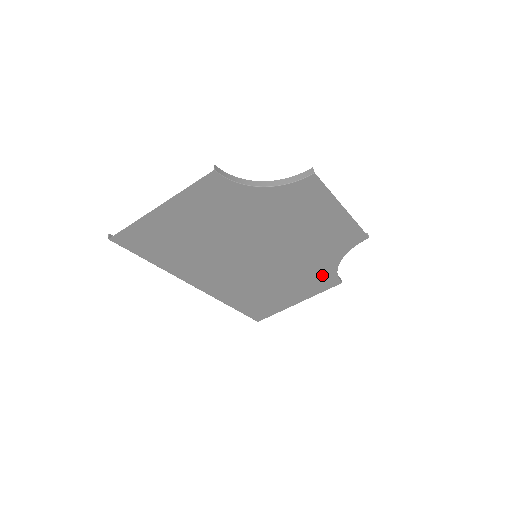
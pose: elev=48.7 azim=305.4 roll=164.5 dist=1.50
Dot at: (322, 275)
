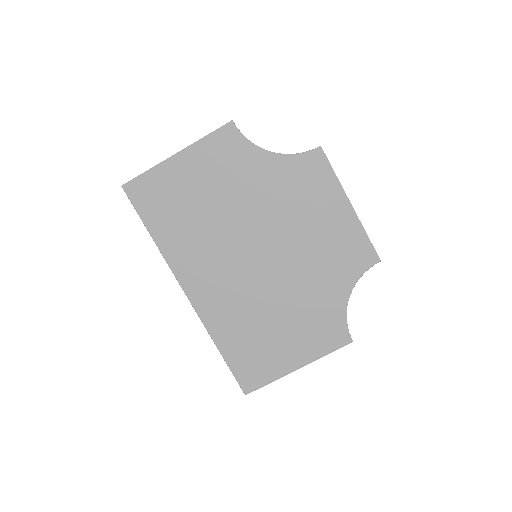
Dot at: (328, 317)
